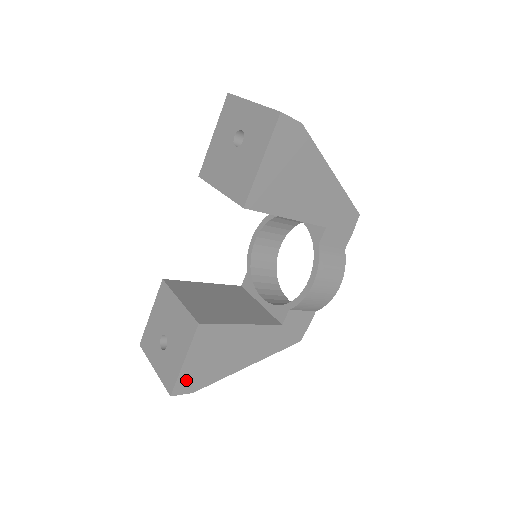
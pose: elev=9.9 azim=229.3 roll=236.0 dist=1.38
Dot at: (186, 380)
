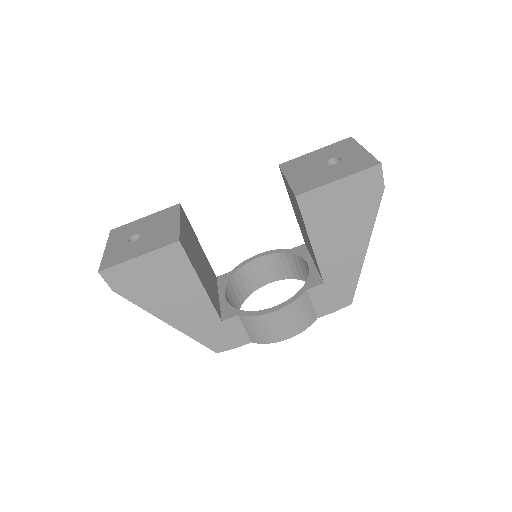
Dot at: (121, 274)
